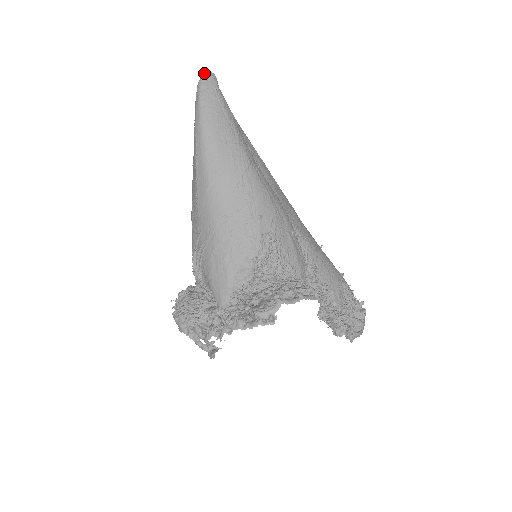
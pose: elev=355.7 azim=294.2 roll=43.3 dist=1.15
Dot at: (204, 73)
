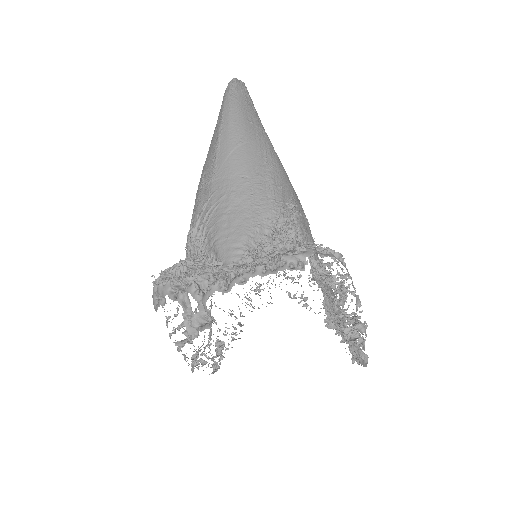
Dot at: (235, 78)
